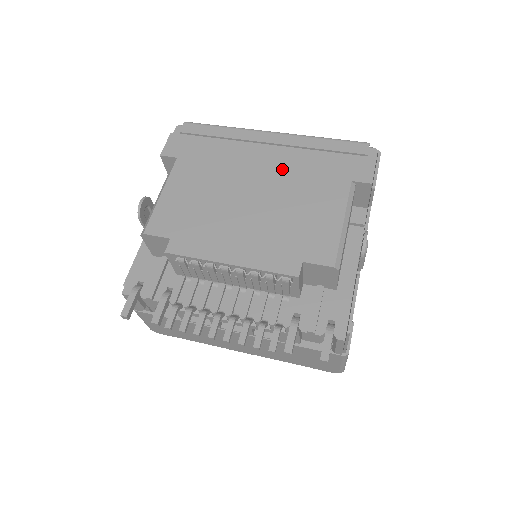
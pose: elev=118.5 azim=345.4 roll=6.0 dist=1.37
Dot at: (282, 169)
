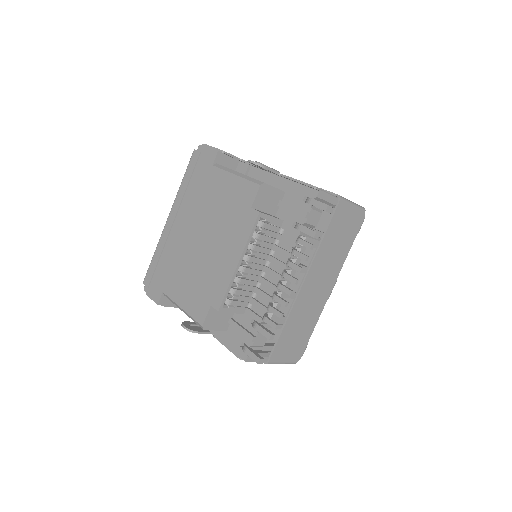
Dot at: (191, 214)
